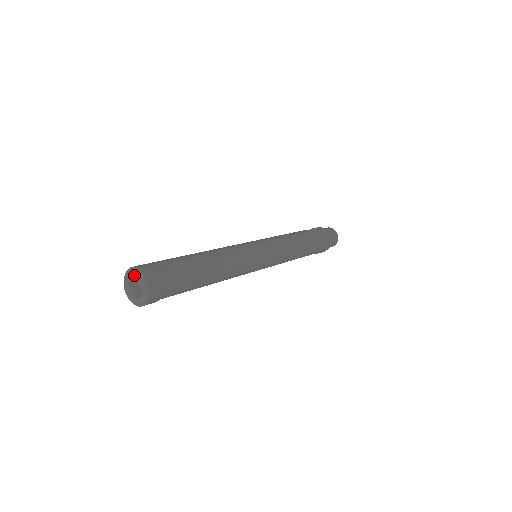
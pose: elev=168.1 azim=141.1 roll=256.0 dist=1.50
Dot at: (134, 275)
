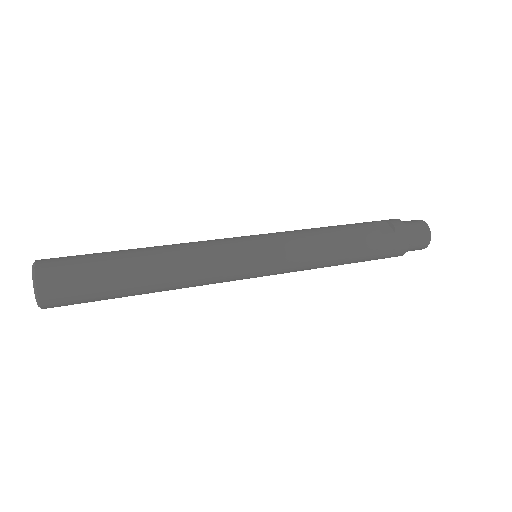
Dot at: (34, 278)
